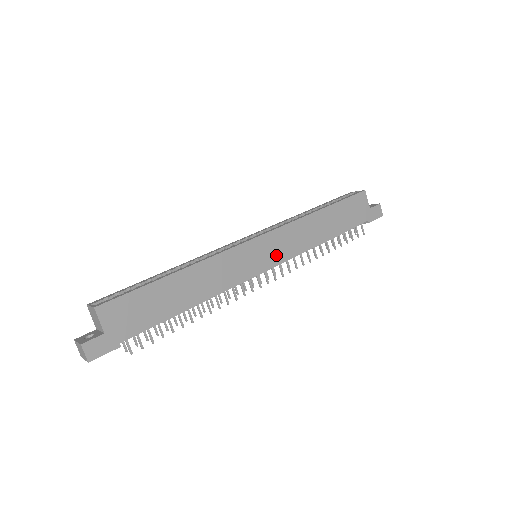
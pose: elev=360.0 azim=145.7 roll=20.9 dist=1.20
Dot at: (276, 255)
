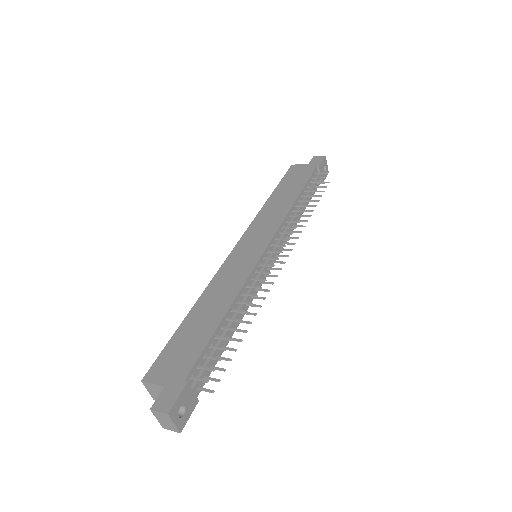
Dot at: (264, 237)
